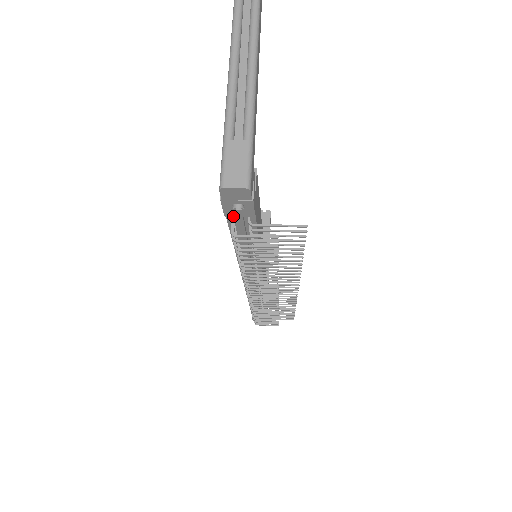
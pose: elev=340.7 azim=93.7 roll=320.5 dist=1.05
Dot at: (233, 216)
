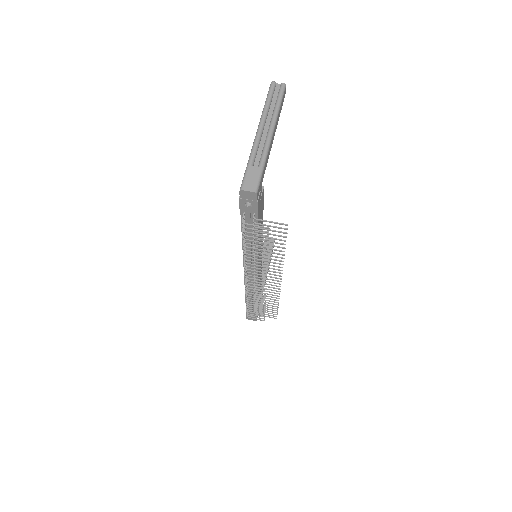
Dot at: (245, 211)
